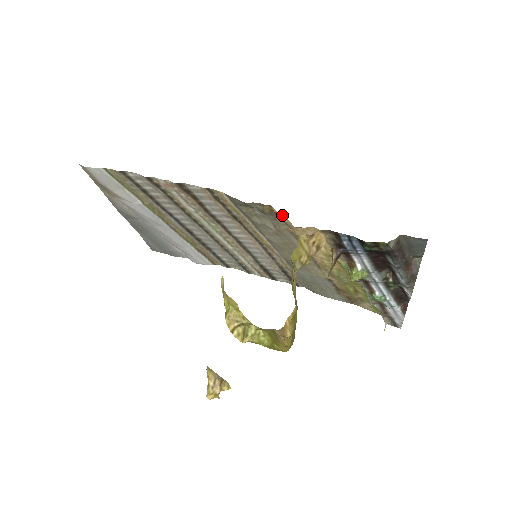
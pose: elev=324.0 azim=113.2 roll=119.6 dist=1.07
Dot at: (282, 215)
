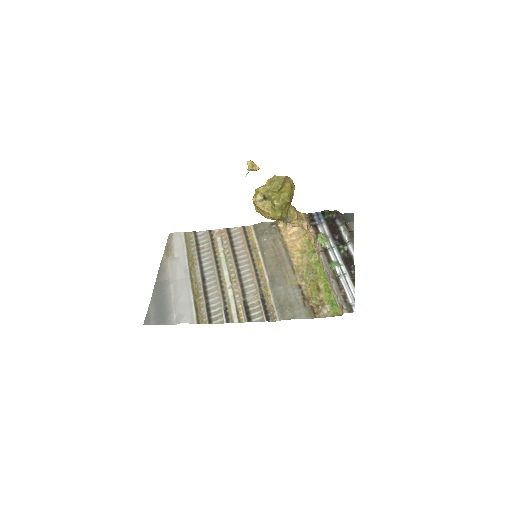
Dot at: (282, 227)
